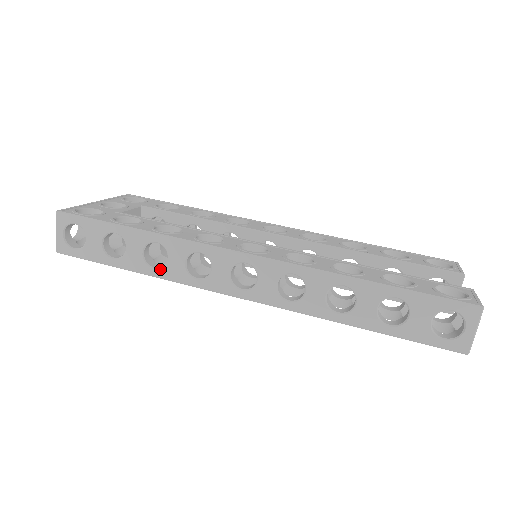
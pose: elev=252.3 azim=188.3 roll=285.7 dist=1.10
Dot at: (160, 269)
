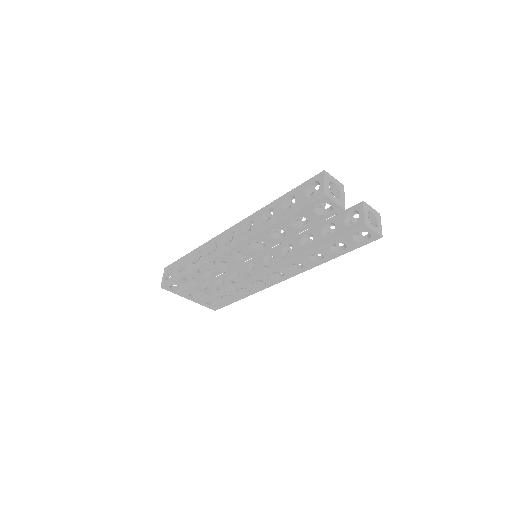
Dot at: (198, 262)
